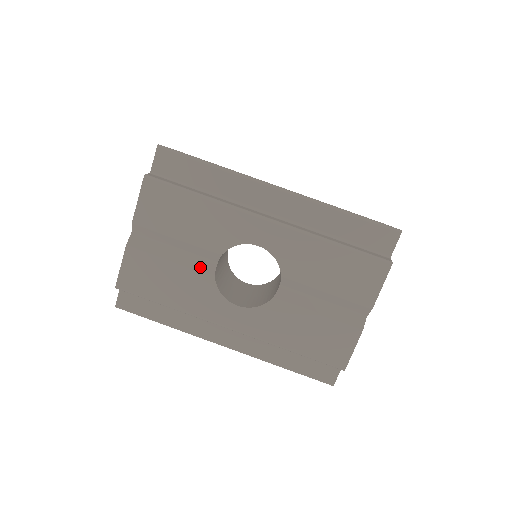
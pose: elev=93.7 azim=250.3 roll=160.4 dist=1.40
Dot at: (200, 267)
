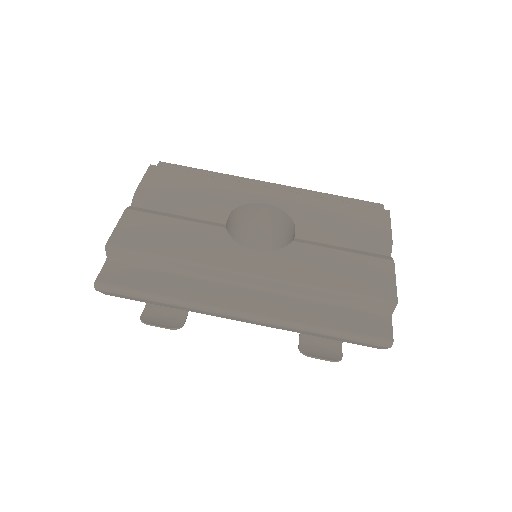
Dot at: (209, 223)
